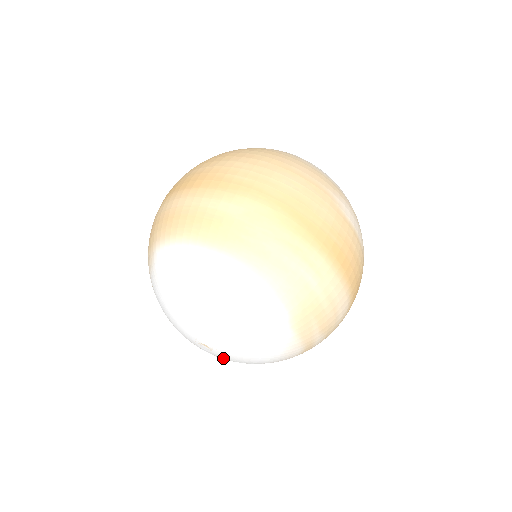
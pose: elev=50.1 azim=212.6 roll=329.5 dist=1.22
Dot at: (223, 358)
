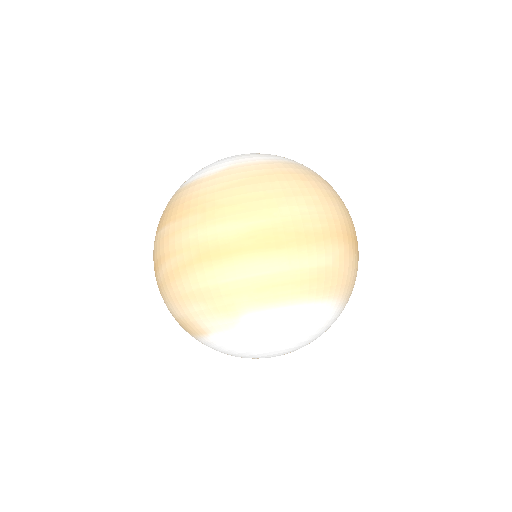
Dot at: occluded
